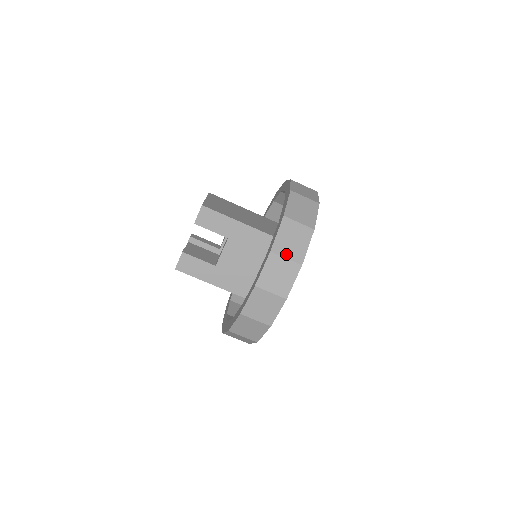
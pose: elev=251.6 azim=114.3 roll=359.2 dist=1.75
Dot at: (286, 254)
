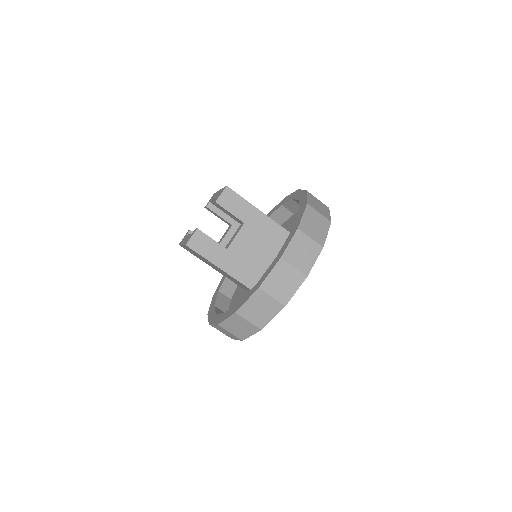
Dot at: (310, 234)
